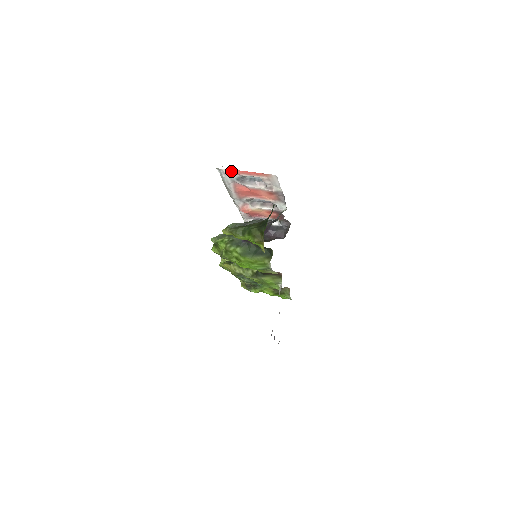
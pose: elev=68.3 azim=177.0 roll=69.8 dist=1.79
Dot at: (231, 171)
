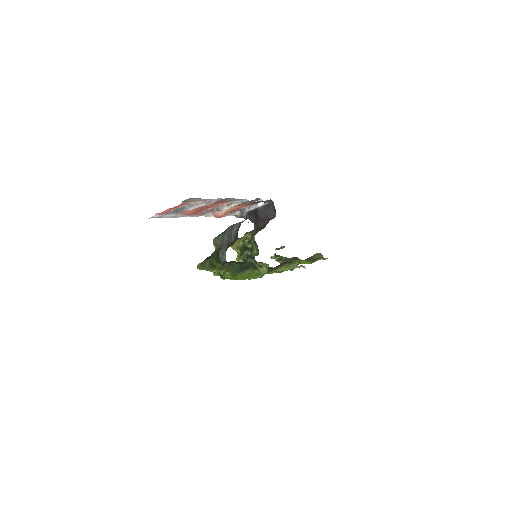
Dot at: (161, 213)
